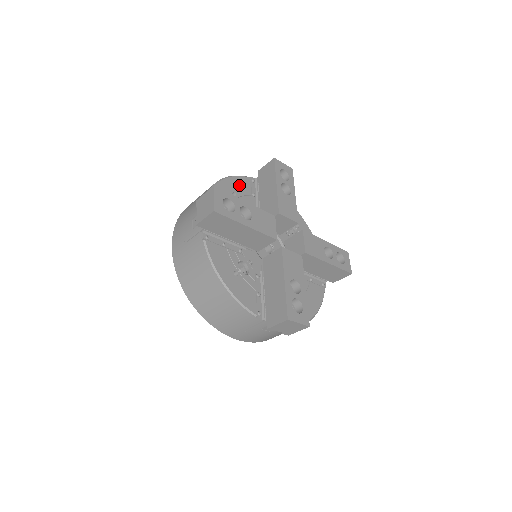
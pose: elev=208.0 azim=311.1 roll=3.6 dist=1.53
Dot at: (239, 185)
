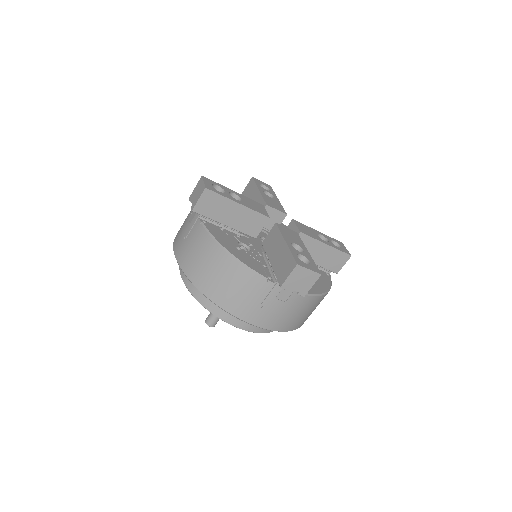
Dot at: occluded
